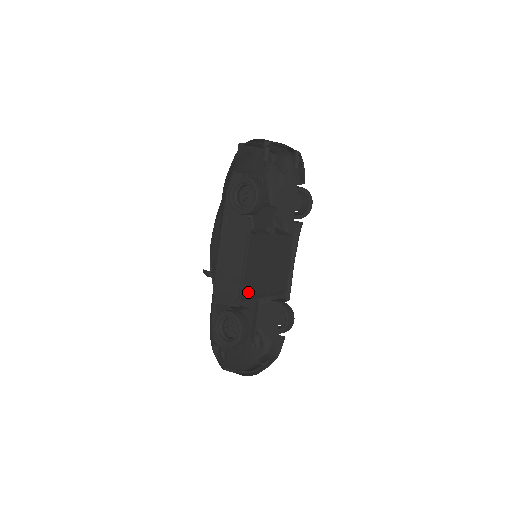
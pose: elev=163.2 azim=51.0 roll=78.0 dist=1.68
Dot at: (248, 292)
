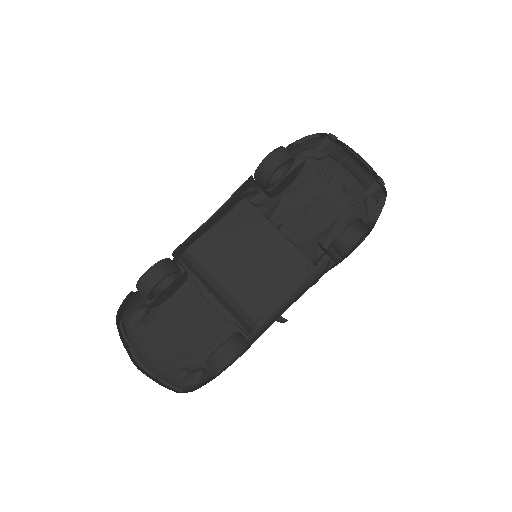
Dot at: (203, 259)
